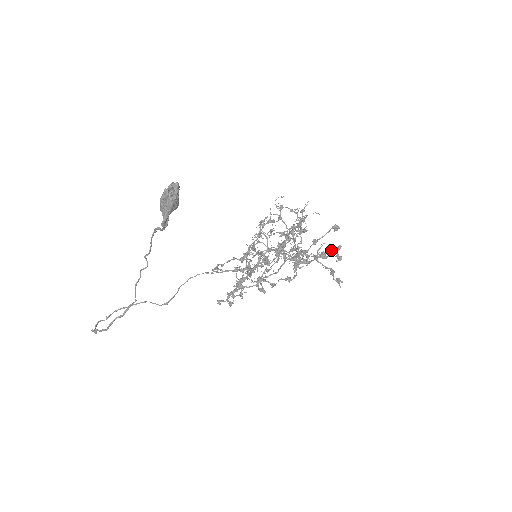
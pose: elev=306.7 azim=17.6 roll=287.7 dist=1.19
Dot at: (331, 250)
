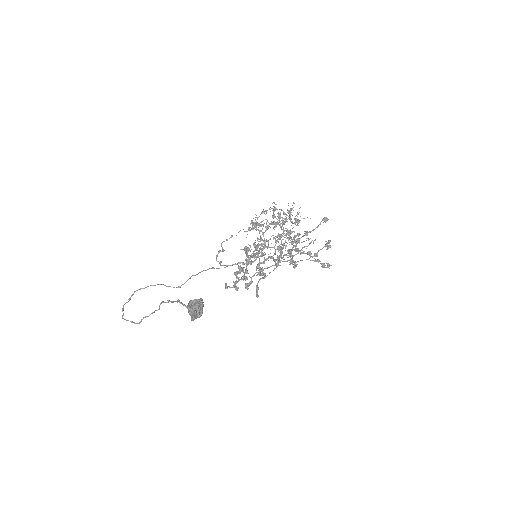
Dot at: (322, 248)
